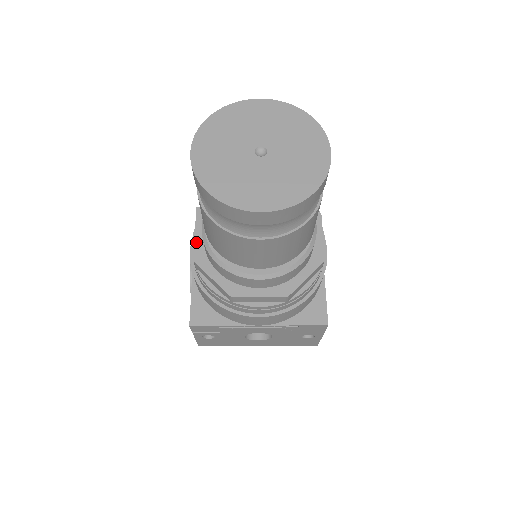
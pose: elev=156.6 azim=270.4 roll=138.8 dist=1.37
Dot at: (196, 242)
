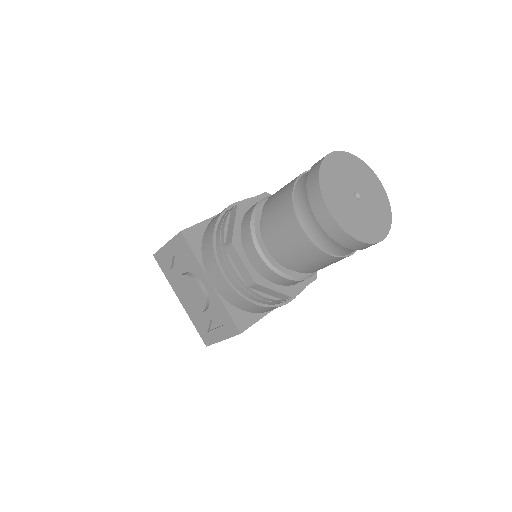
Dot at: (247, 267)
